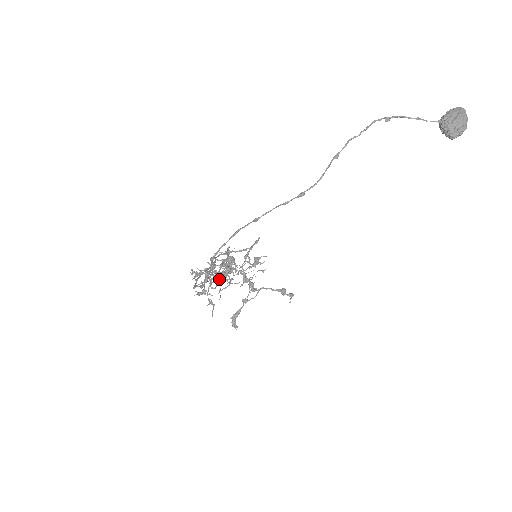
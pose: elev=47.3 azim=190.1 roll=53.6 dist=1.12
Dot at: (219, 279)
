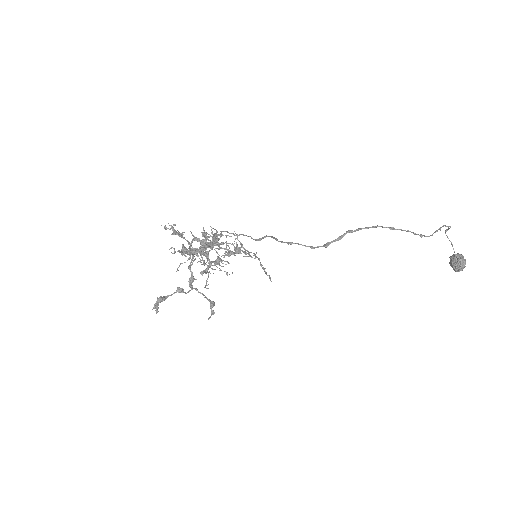
Dot at: (238, 252)
